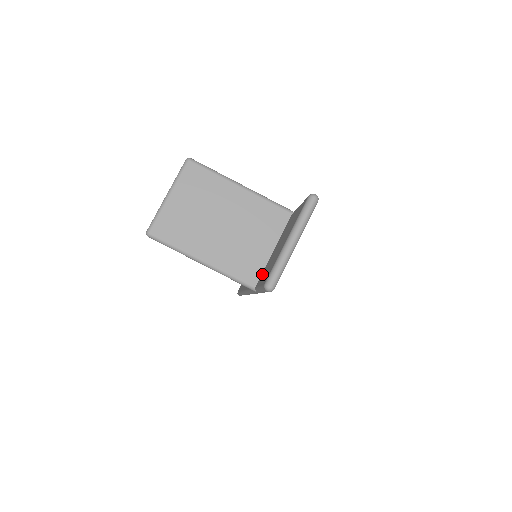
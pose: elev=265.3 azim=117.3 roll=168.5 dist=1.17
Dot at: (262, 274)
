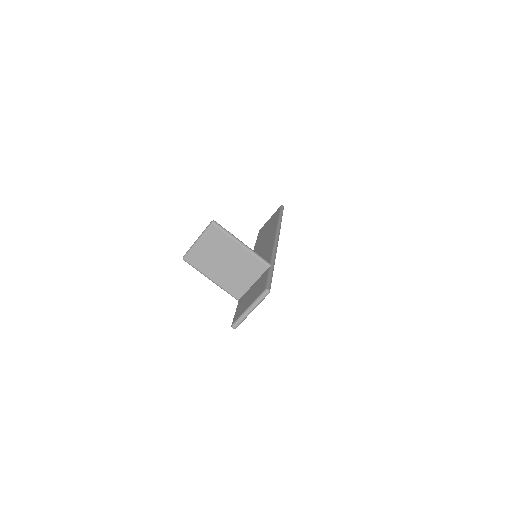
Dot at: (243, 298)
